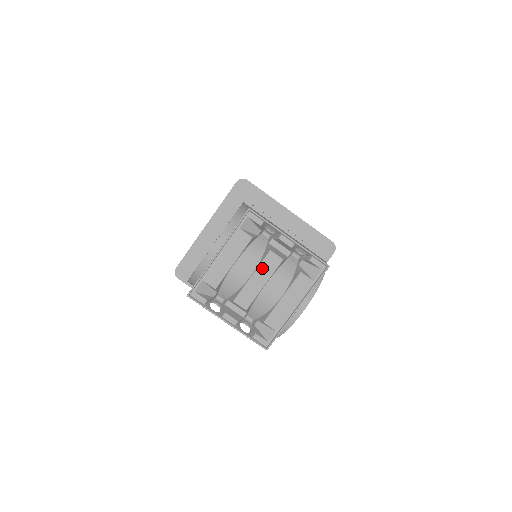
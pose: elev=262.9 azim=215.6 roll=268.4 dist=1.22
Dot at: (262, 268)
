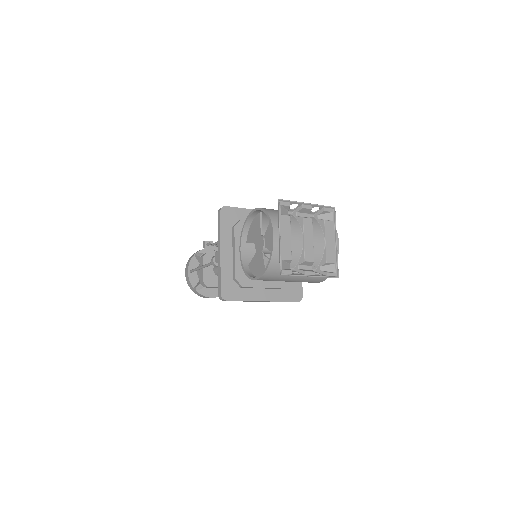
Dot at: (306, 231)
